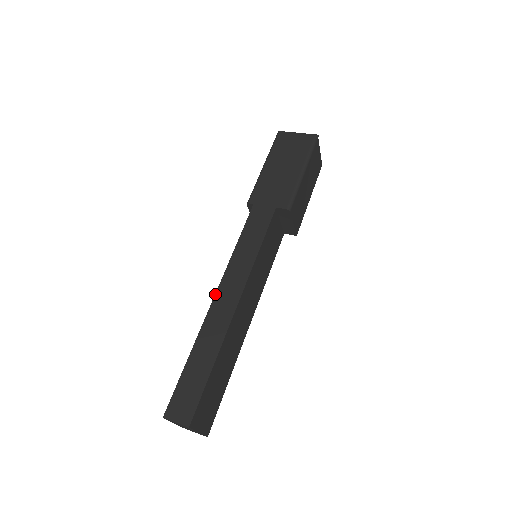
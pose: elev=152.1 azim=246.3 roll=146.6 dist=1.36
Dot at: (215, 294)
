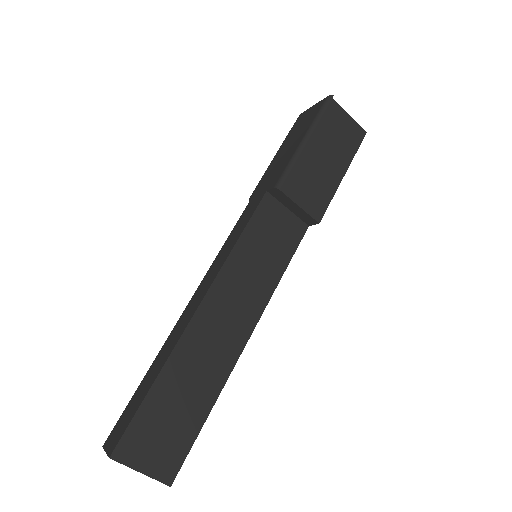
Dot at: (188, 303)
